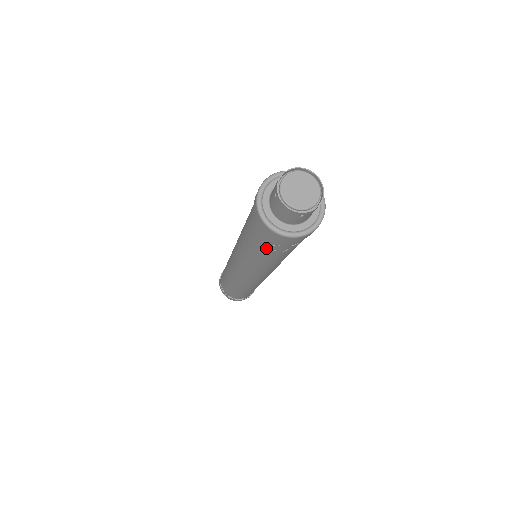
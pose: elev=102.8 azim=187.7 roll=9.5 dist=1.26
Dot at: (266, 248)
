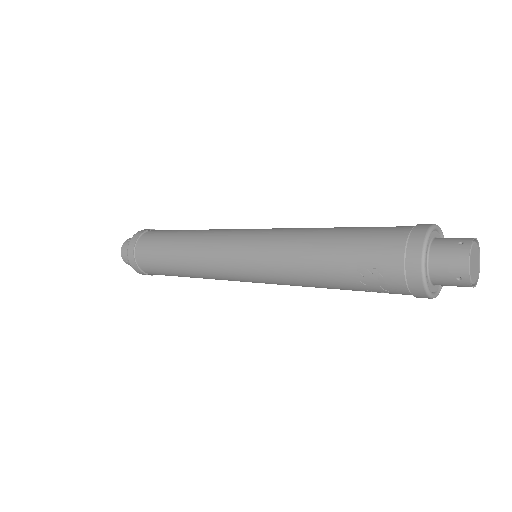
Dot at: (358, 263)
